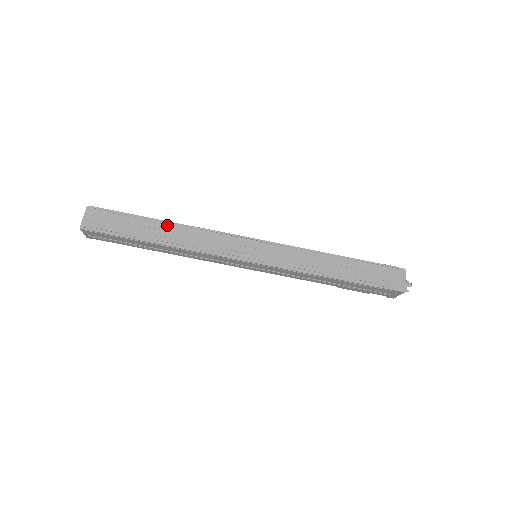
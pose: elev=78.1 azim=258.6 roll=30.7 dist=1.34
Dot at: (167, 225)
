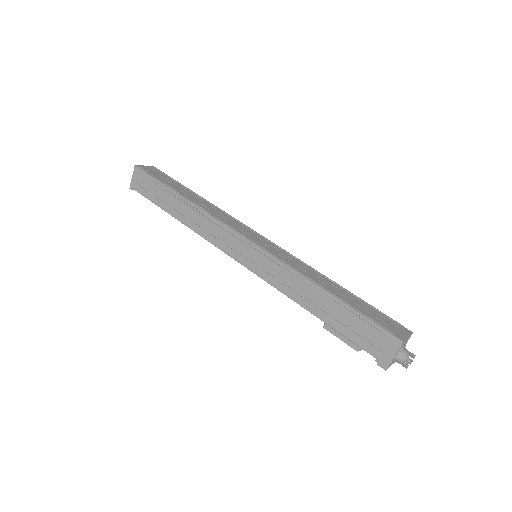
Dot at: (199, 197)
